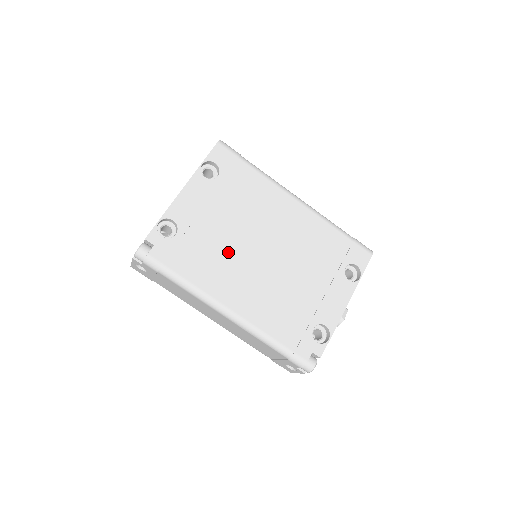
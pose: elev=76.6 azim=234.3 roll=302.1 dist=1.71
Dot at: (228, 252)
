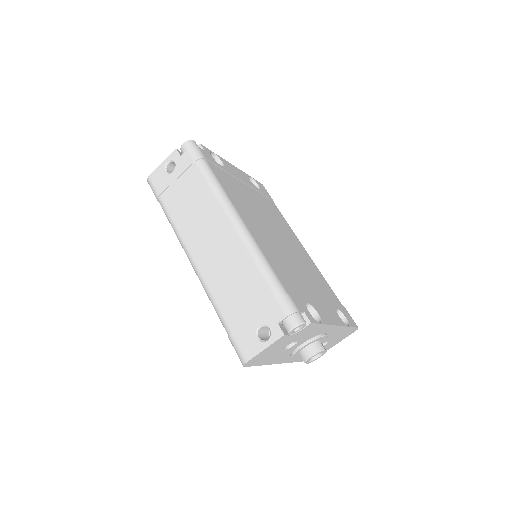
Dot at: (252, 208)
